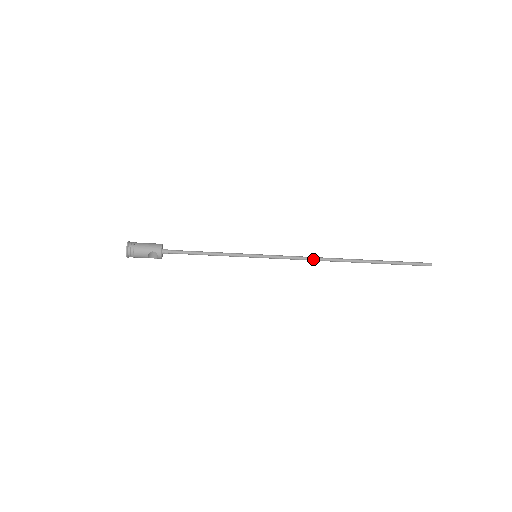
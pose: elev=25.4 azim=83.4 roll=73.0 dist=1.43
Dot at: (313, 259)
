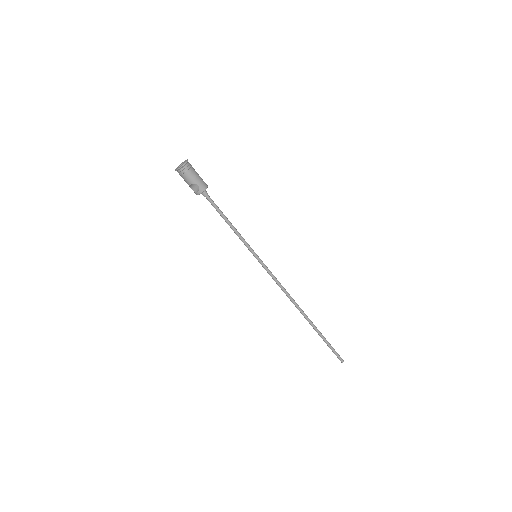
Dot at: (286, 293)
